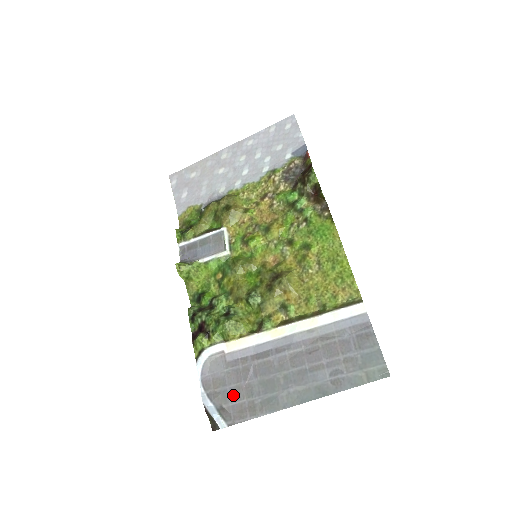
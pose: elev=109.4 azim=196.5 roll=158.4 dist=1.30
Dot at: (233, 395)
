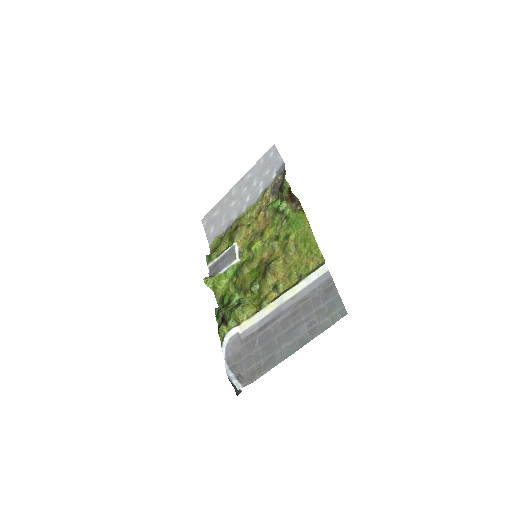
Dot at: (246, 363)
